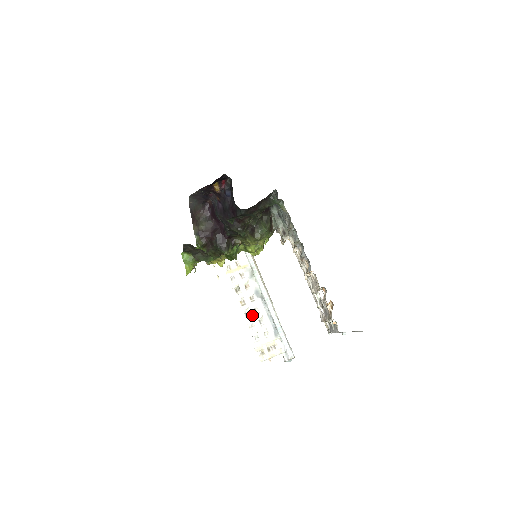
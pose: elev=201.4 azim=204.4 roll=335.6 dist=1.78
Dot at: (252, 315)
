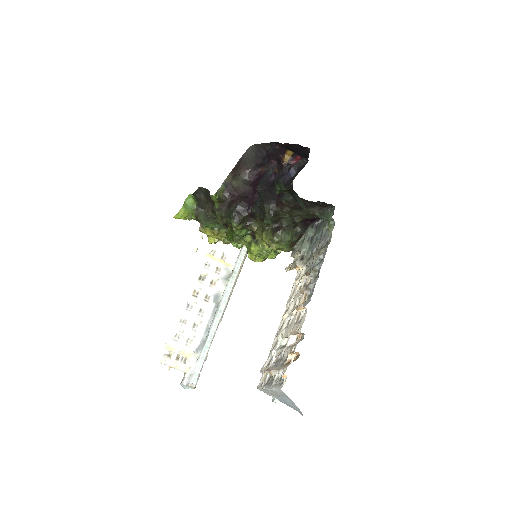
Dot at: (193, 312)
